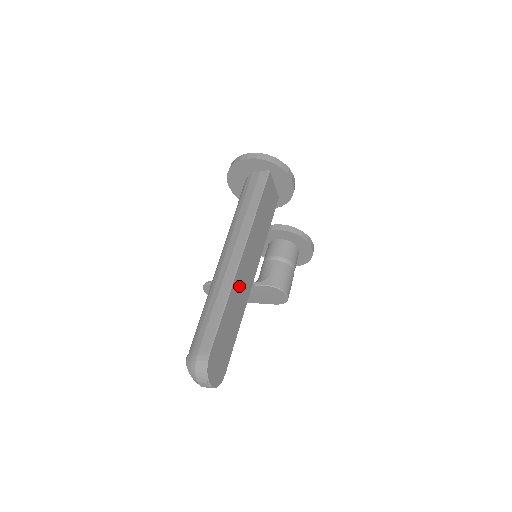
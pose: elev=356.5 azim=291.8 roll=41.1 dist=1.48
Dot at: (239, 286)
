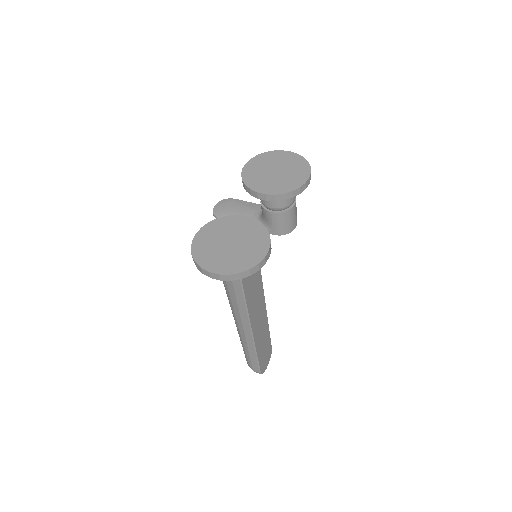
Dot at: (259, 335)
